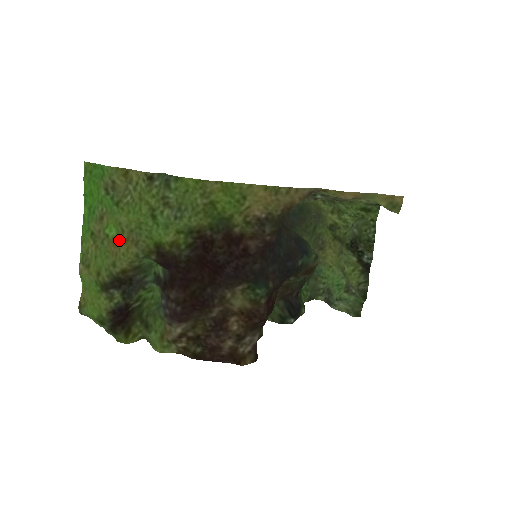
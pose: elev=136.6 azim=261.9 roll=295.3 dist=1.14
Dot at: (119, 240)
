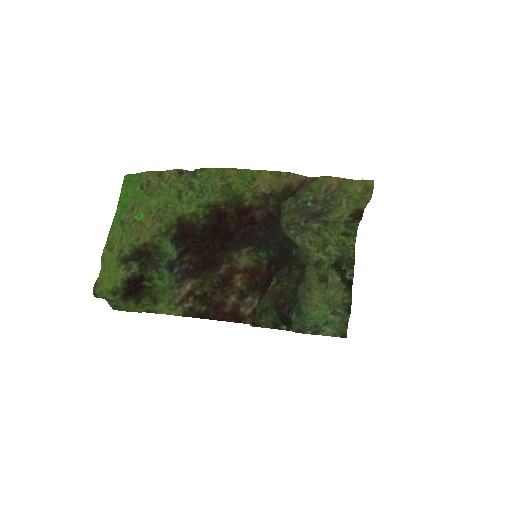
Dot at: (146, 219)
